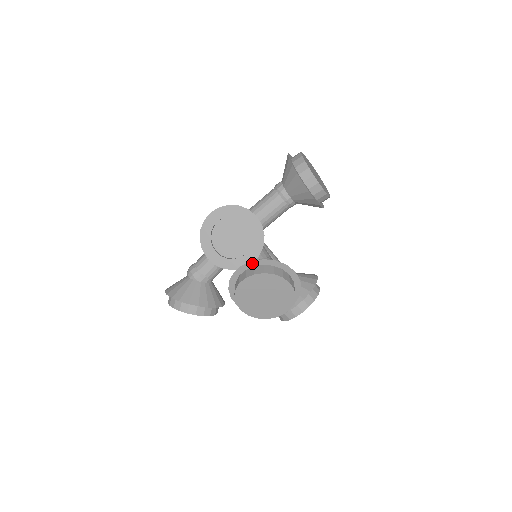
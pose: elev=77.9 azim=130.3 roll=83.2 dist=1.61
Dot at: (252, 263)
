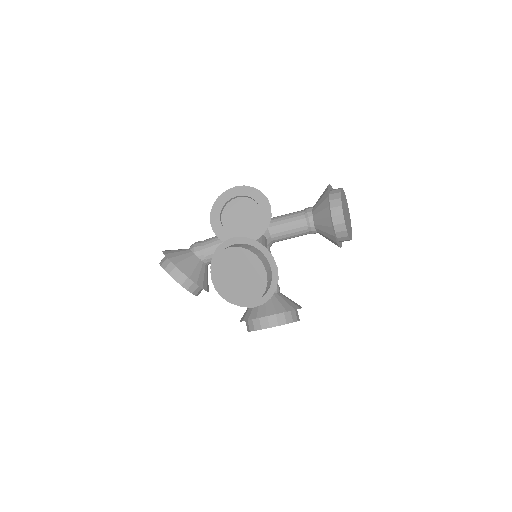
Dot at: (244, 239)
